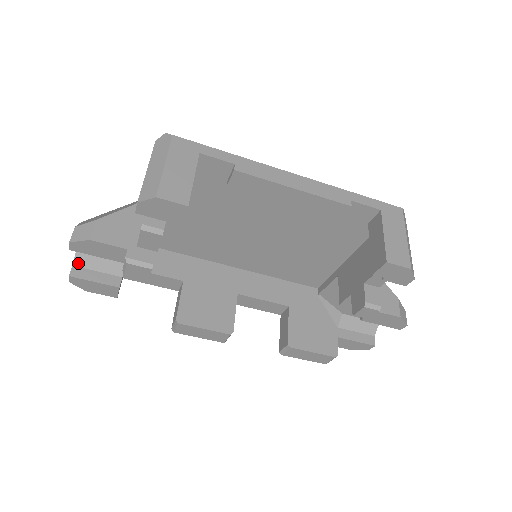
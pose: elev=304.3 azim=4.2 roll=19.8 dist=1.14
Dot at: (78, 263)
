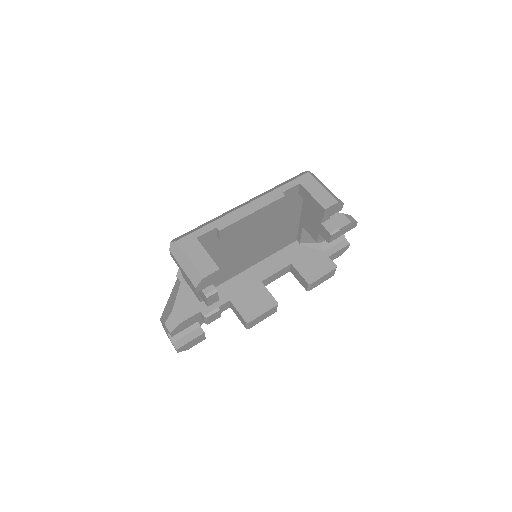
Dot at: (174, 340)
